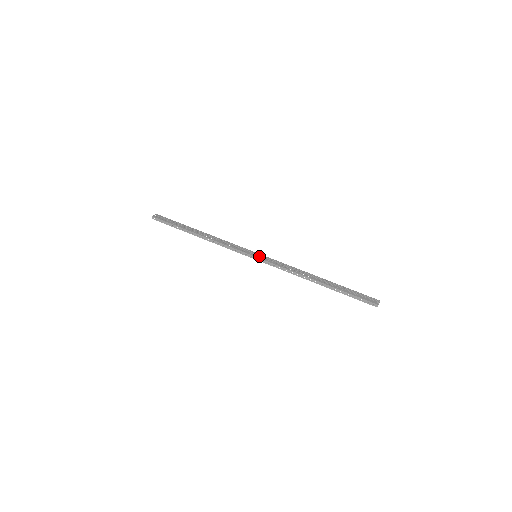
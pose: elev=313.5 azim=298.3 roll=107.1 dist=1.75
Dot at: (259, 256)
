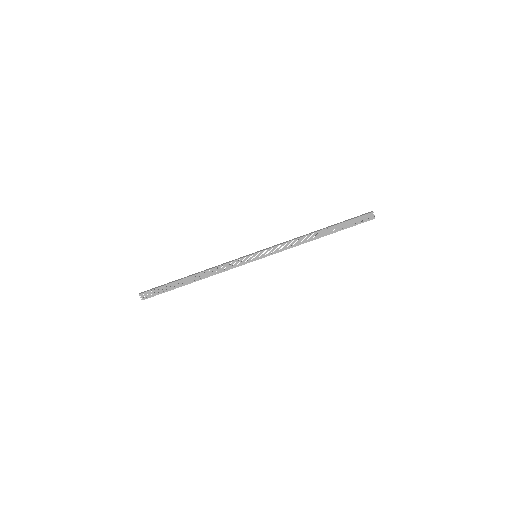
Dot at: (260, 256)
